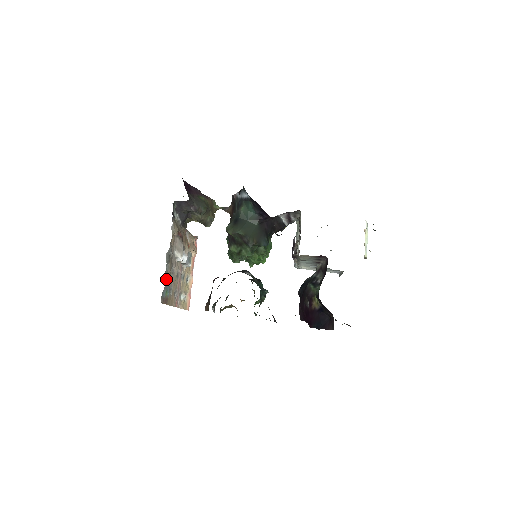
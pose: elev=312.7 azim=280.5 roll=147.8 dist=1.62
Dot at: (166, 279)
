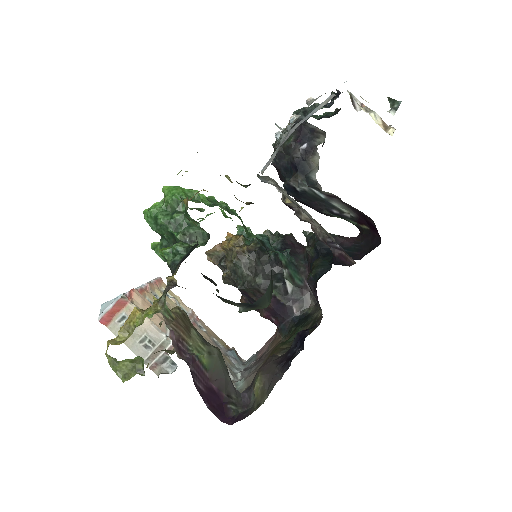
Dot at: (231, 362)
